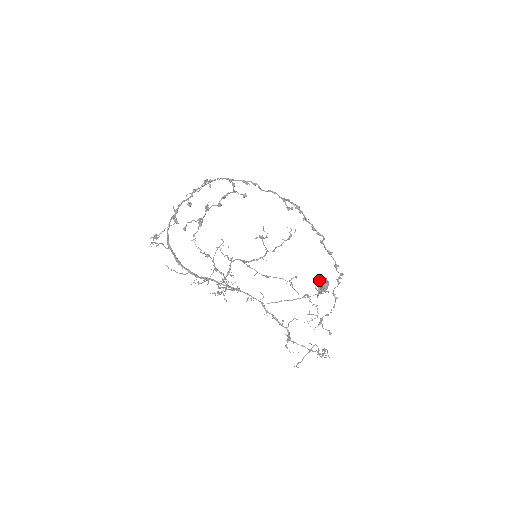
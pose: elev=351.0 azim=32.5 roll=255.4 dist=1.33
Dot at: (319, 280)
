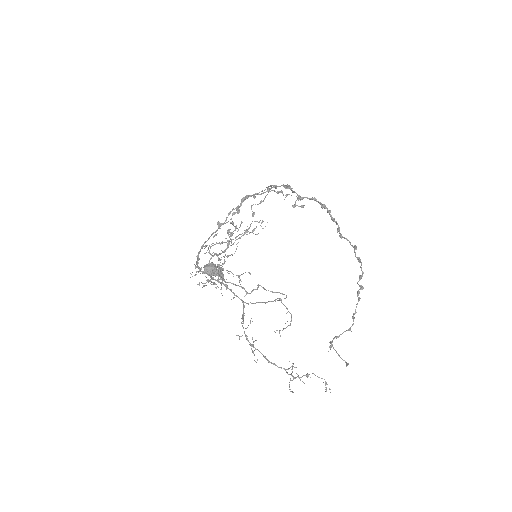
Dot at: (207, 265)
